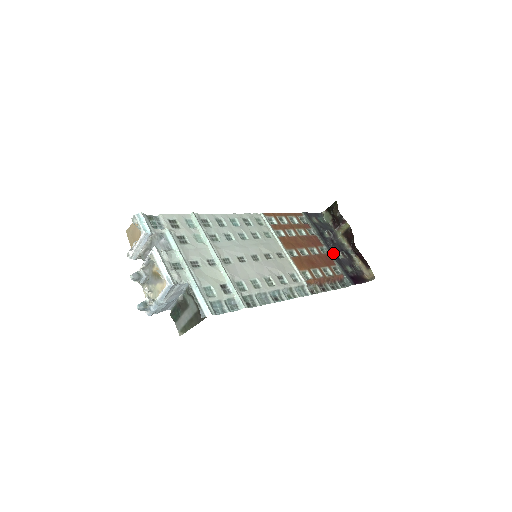
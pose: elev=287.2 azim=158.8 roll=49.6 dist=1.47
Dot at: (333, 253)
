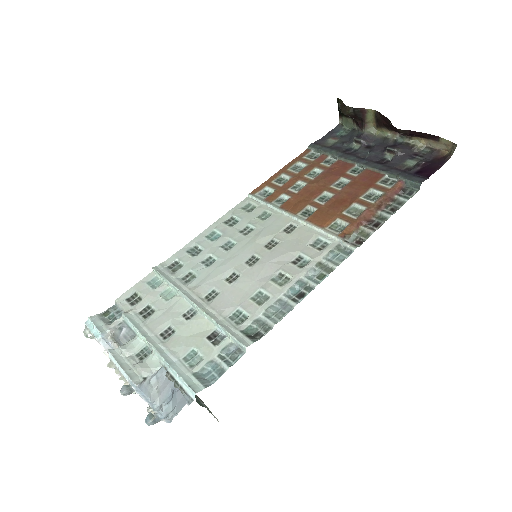
Dot at: (373, 163)
